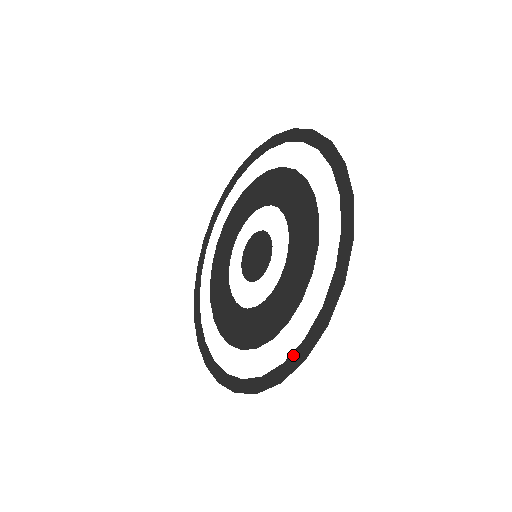
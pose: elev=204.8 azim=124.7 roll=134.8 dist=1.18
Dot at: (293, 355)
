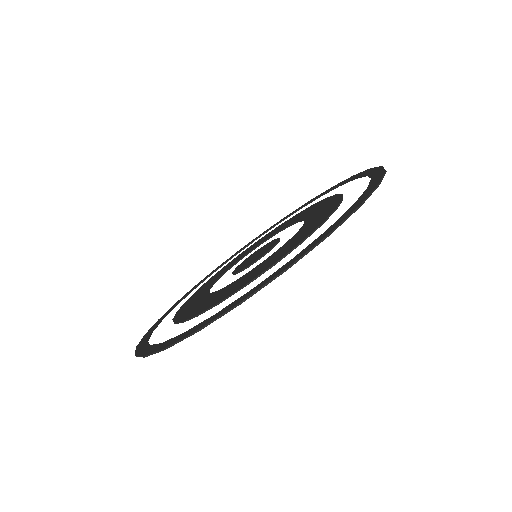
Dot at: (371, 175)
